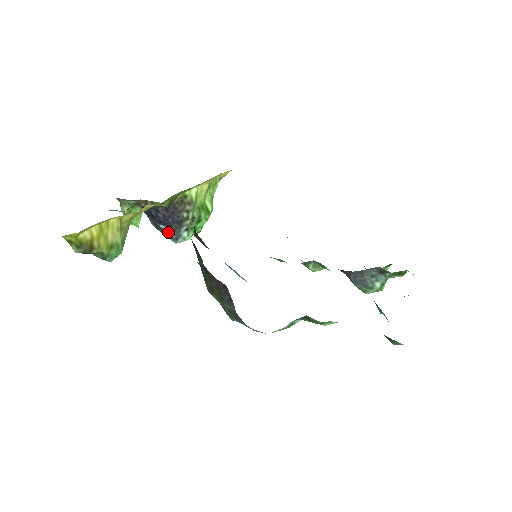
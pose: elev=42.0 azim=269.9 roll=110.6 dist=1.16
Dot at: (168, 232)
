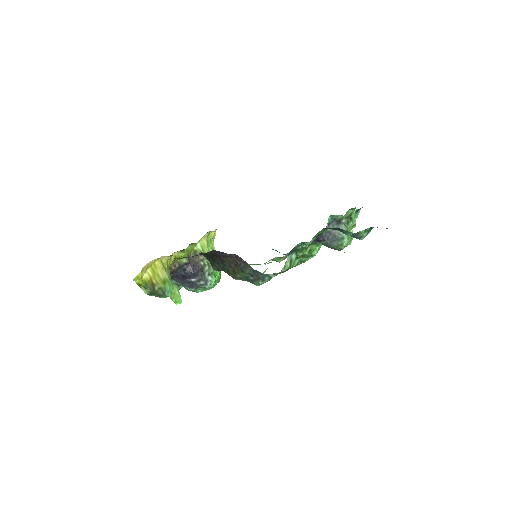
Dot at: (199, 282)
